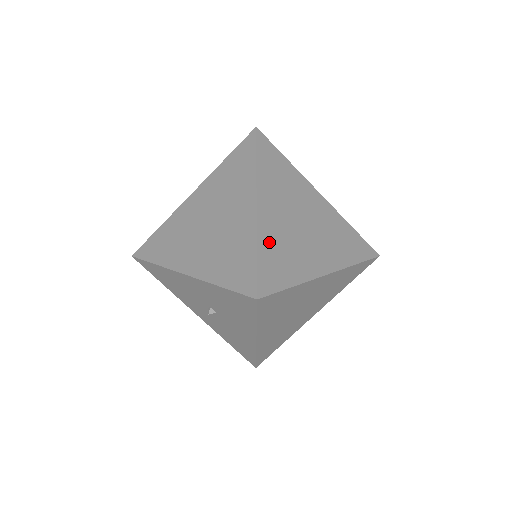
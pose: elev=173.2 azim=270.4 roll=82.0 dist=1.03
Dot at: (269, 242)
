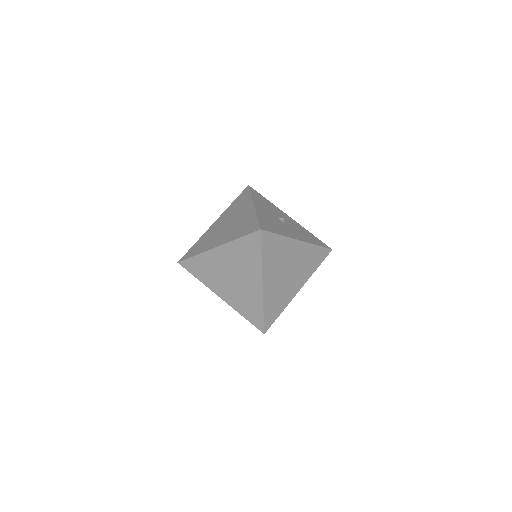
Dot at: (269, 302)
